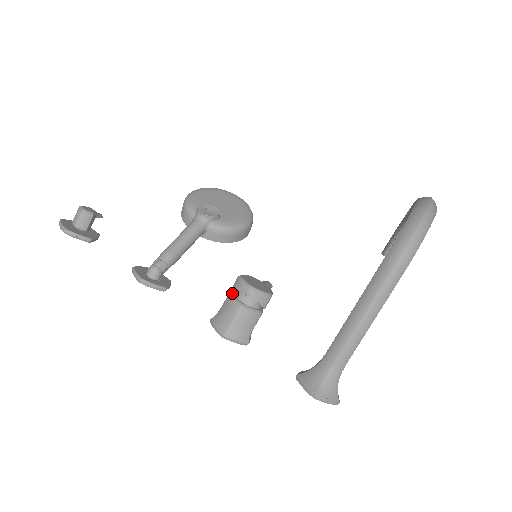
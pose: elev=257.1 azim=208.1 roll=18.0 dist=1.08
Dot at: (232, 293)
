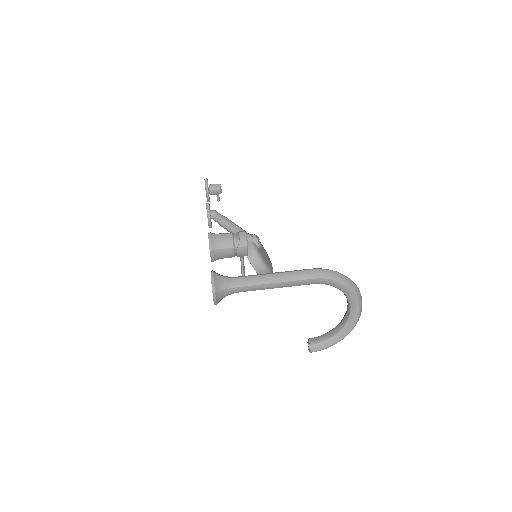
Dot at: occluded
